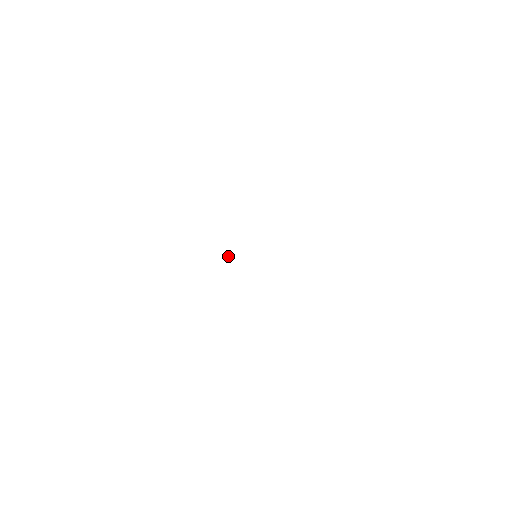
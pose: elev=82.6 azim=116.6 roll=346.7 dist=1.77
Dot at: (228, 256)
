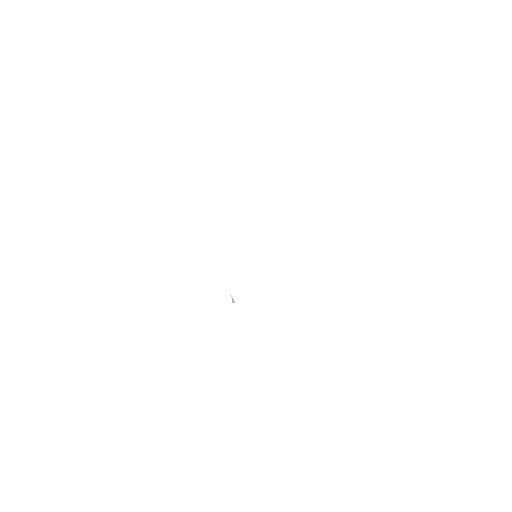
Dot at: (232, 299)
